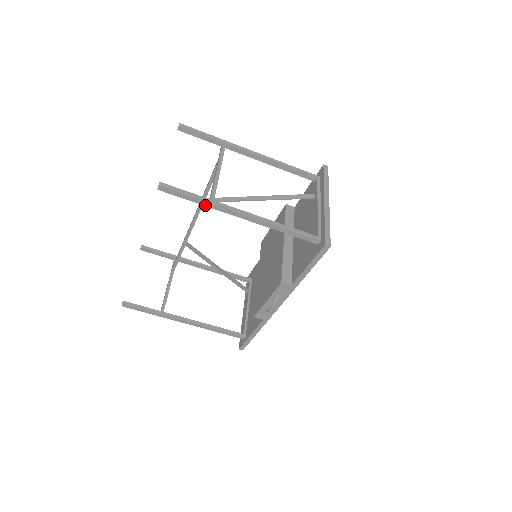
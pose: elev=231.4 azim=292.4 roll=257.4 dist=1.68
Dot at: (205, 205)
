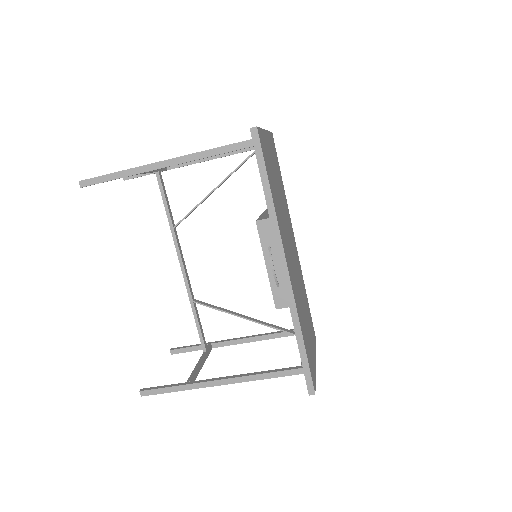
Dot at: (126, 176)
